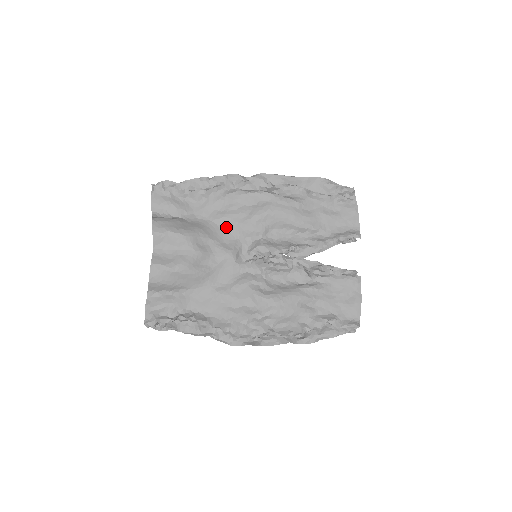
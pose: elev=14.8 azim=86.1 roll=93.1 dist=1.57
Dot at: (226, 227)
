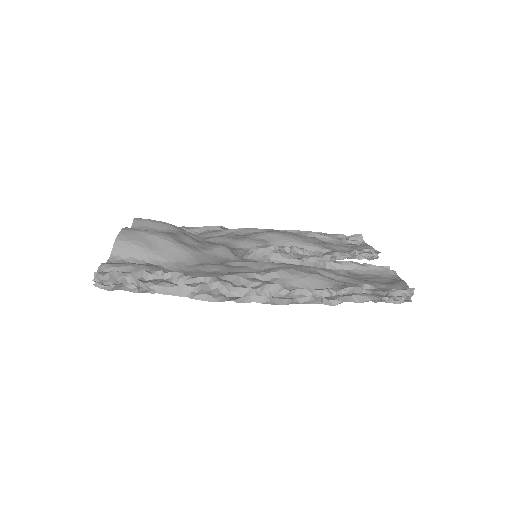
Dot at: (220, 242)
